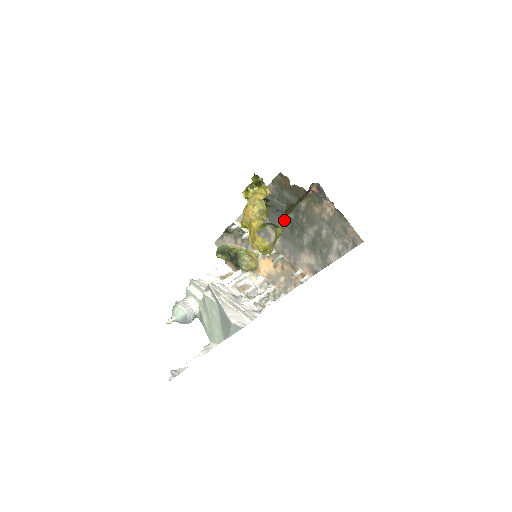
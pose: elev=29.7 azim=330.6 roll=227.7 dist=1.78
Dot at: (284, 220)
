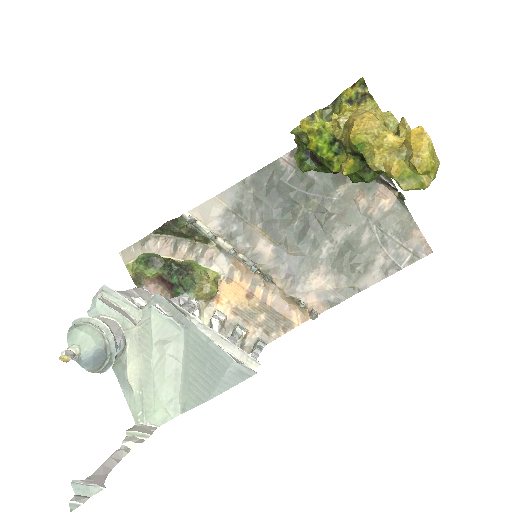
Dot at: (294, 215)
